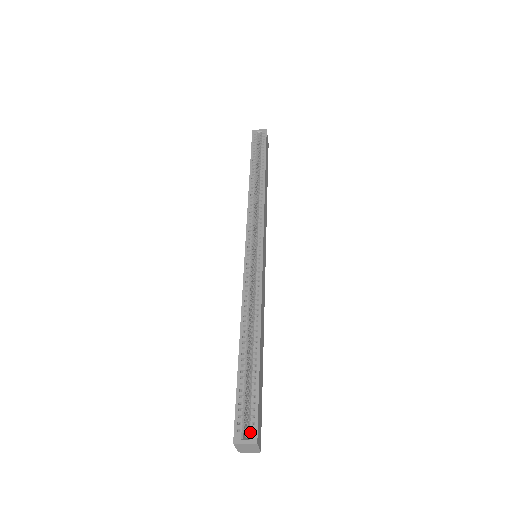
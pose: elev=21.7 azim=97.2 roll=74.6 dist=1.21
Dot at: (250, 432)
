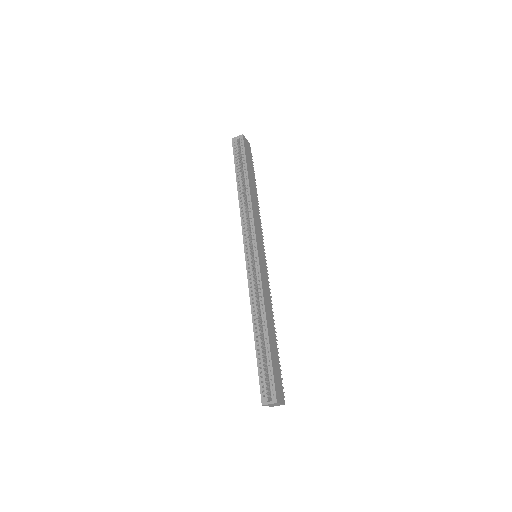
Dot at: (271, 396)
